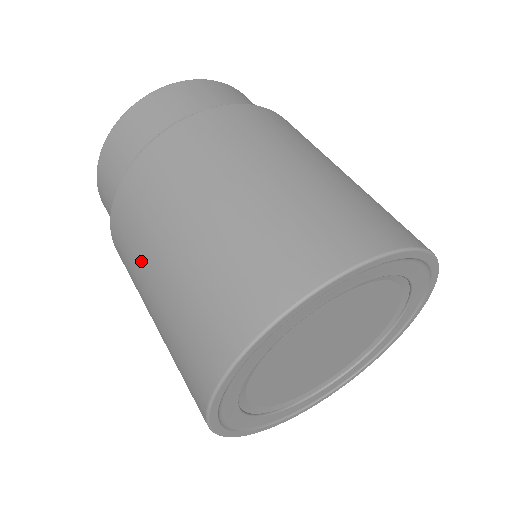
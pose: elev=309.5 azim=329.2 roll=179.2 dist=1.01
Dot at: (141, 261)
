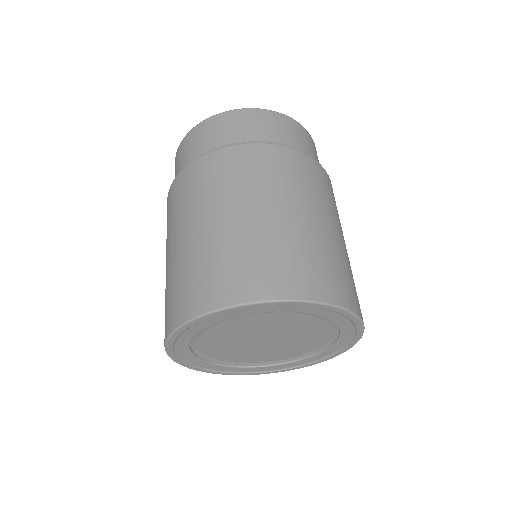
Dot at: (172, 229)
